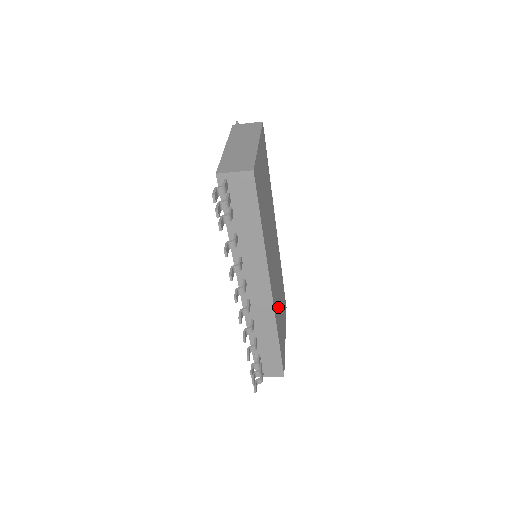
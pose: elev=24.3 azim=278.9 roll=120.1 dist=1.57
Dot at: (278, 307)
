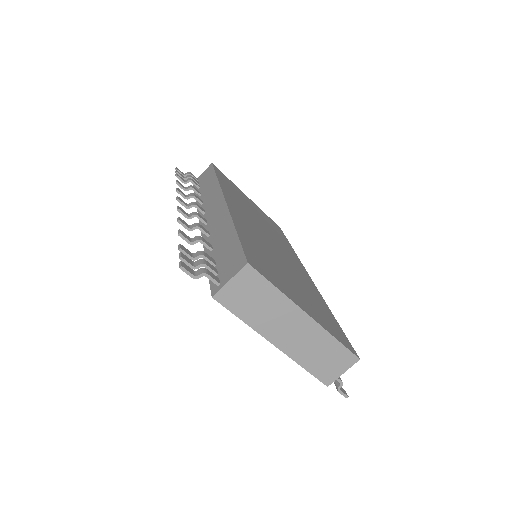
Dot at: (263, 247)
